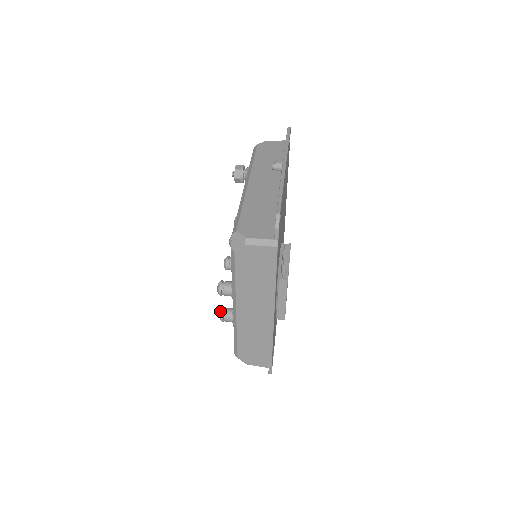
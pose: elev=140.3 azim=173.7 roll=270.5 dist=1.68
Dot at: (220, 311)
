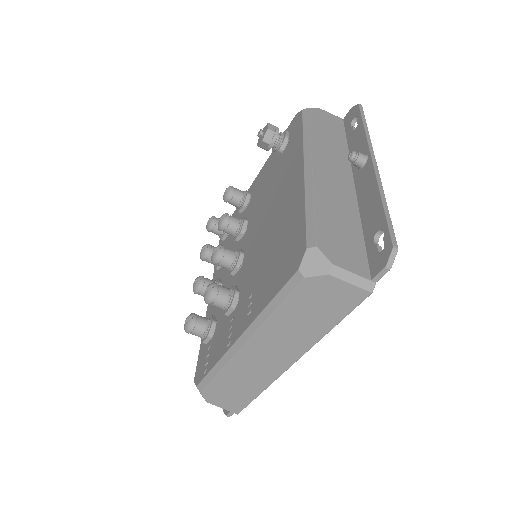
Dot at: (187, 317)
